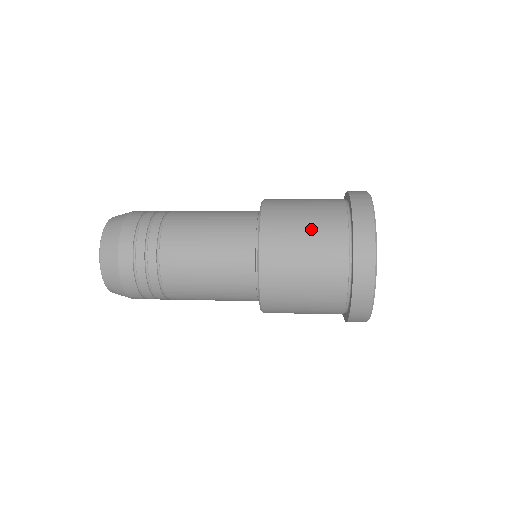
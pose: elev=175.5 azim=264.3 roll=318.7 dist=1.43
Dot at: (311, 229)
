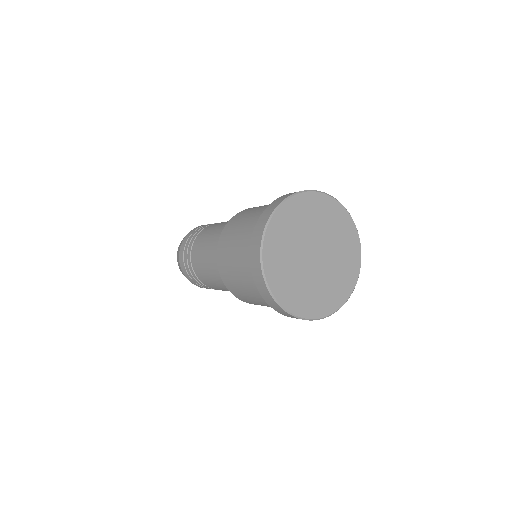
Dot at: (243, 229)
